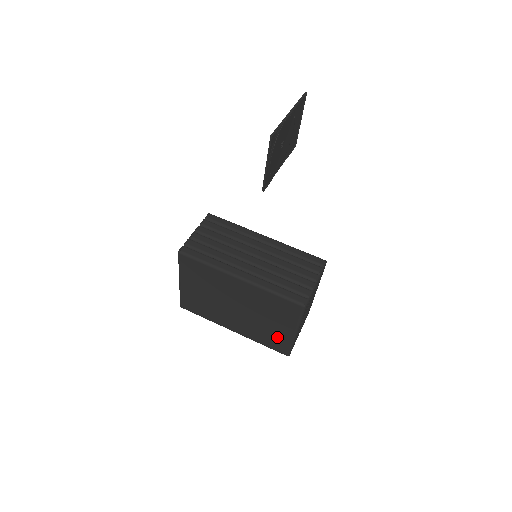
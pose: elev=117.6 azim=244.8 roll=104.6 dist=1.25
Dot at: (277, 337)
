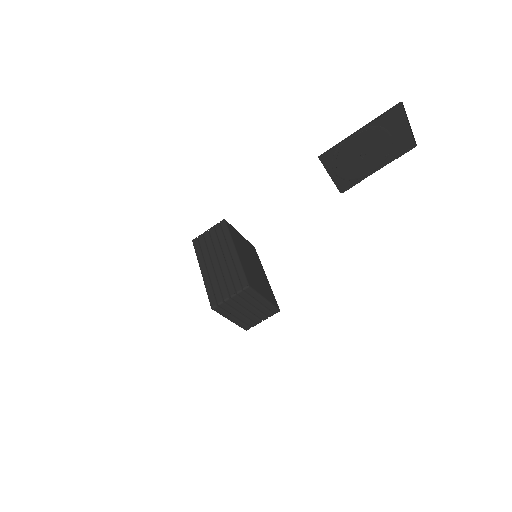
Dot at: occluded
